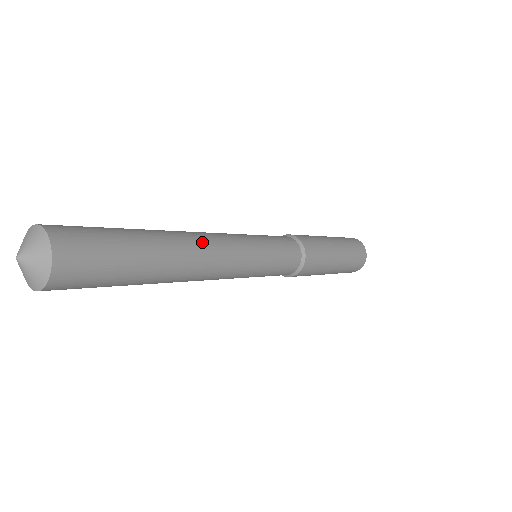
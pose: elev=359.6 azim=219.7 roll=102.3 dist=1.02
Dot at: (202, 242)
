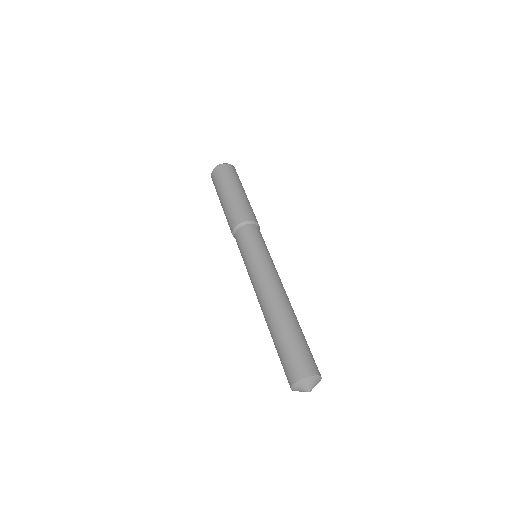
Dot at: occluded
